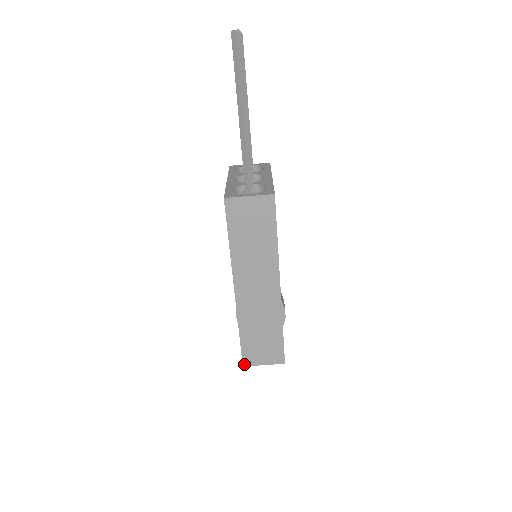
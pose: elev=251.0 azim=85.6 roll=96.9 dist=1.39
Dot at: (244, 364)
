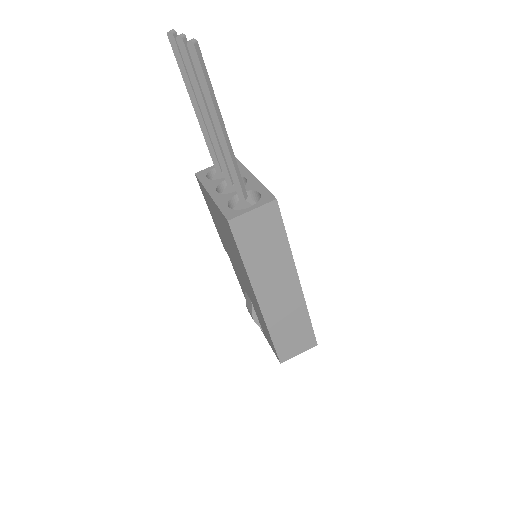
Dot at: (281, 361)
